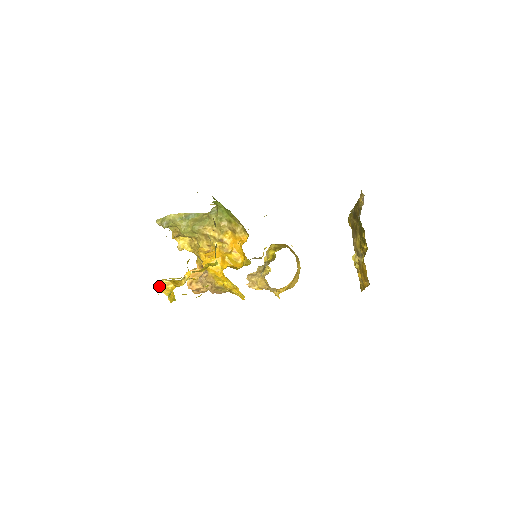
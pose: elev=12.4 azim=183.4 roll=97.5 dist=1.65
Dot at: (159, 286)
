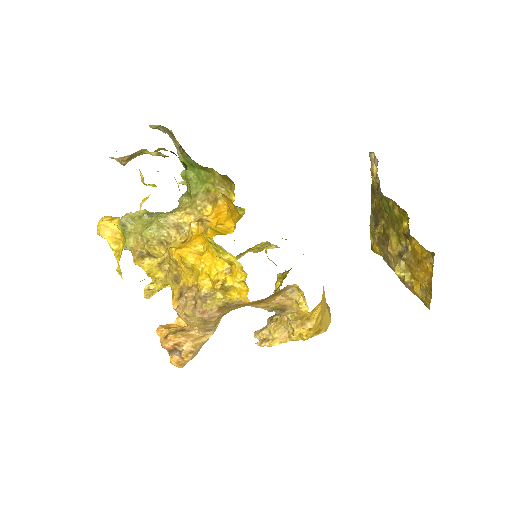
Dot at: (98, 224)
